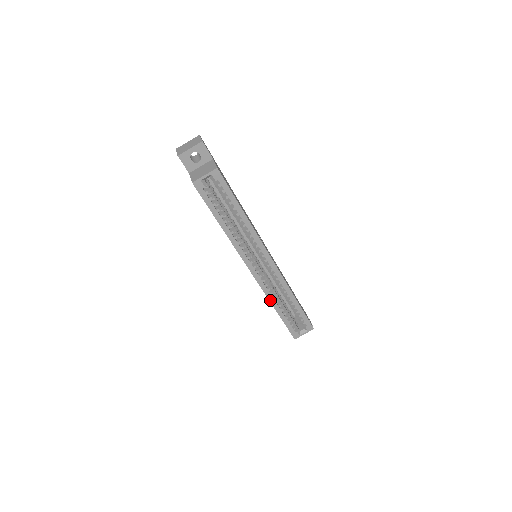
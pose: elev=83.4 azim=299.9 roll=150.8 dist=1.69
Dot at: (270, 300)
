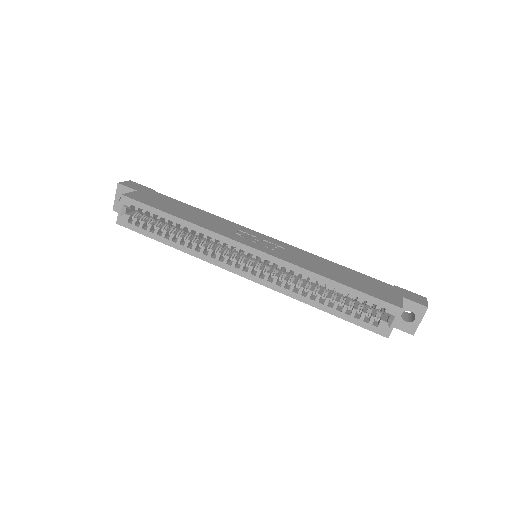
Dot at: (297, 299)
